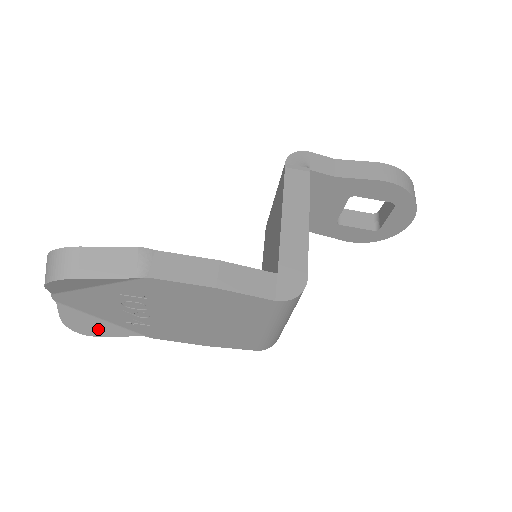
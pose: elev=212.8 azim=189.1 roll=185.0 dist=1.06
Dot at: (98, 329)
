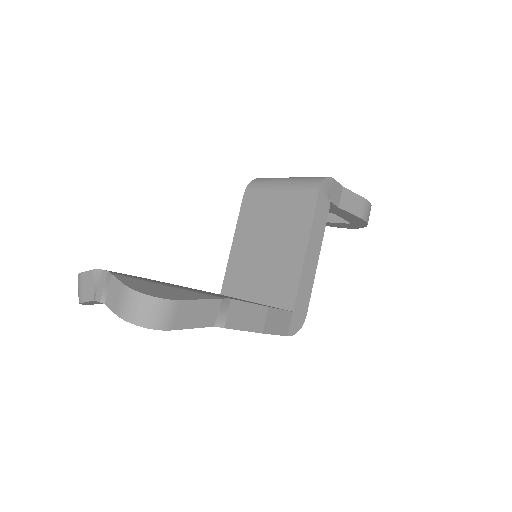
Dot at: occluded
